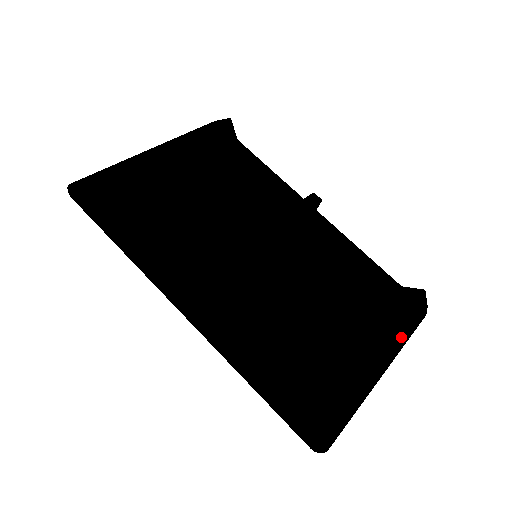
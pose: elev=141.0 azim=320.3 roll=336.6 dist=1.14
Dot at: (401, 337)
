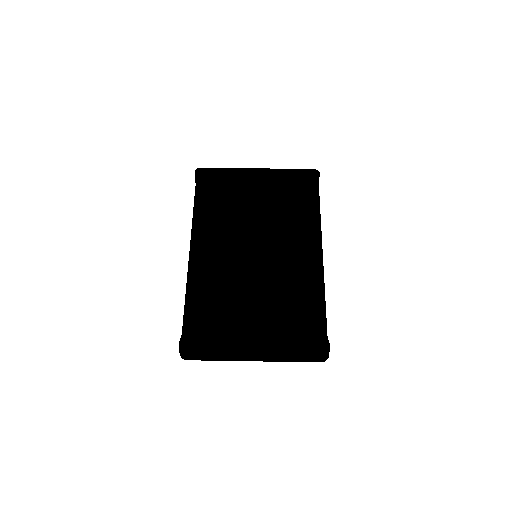
Dot at: (284, 354)
